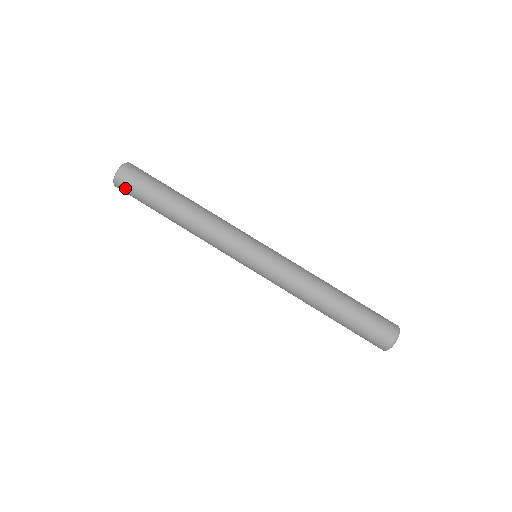
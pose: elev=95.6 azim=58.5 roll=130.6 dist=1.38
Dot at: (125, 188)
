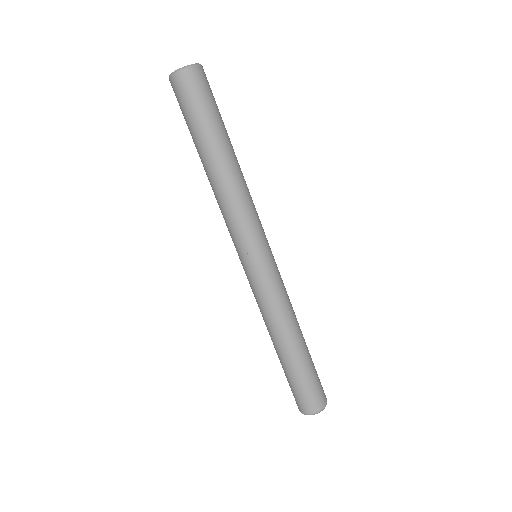
Dot at: occluded
